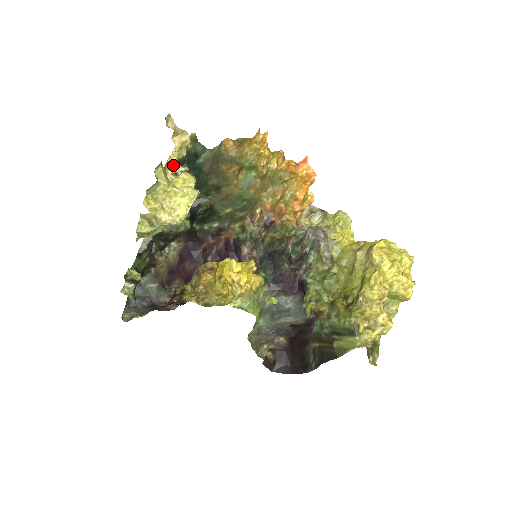
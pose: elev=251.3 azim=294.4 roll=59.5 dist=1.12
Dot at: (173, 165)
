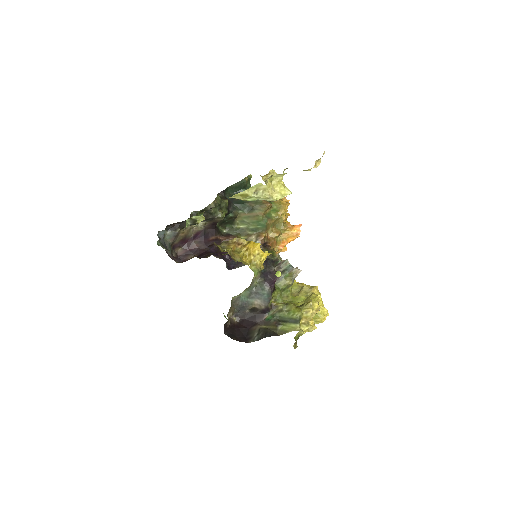
Dot at: (267, 177)
